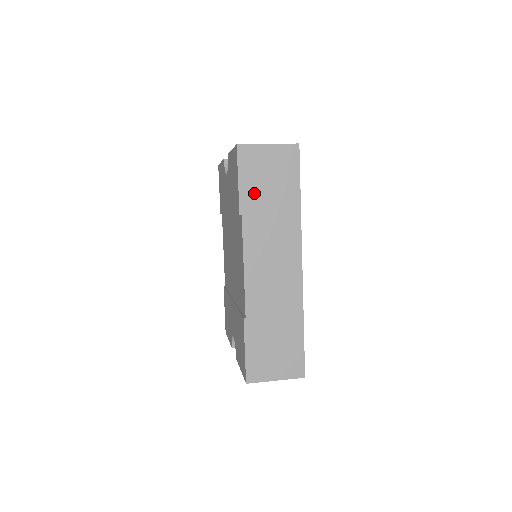
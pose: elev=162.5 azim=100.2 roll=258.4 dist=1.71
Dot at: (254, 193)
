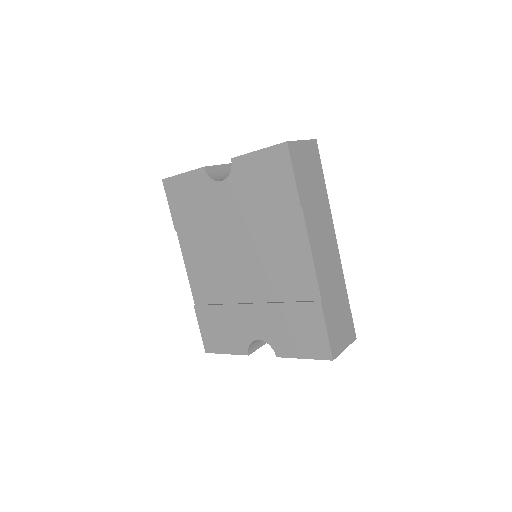
Dot at: (304, 185)
